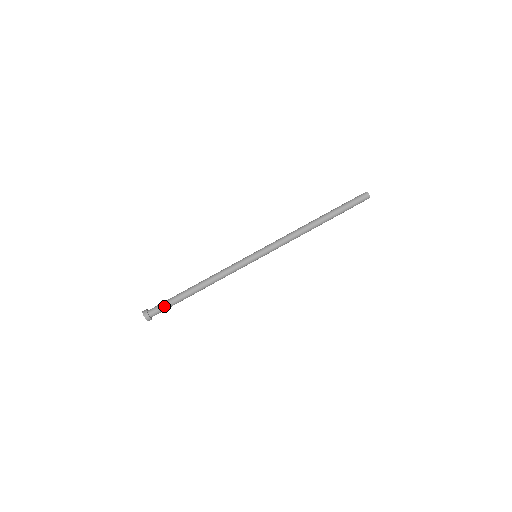
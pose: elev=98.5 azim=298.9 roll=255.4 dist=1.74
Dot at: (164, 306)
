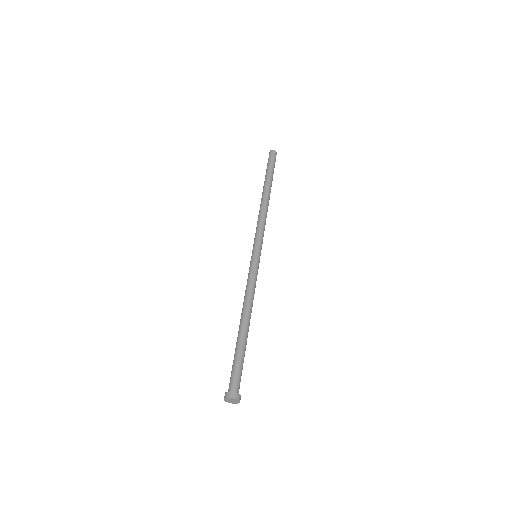
Dot at: (237, 370)
